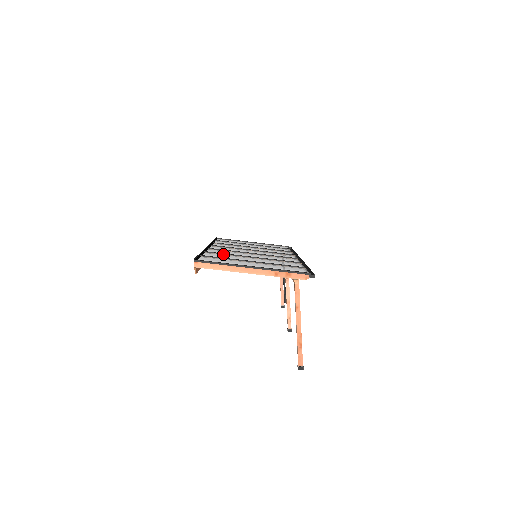
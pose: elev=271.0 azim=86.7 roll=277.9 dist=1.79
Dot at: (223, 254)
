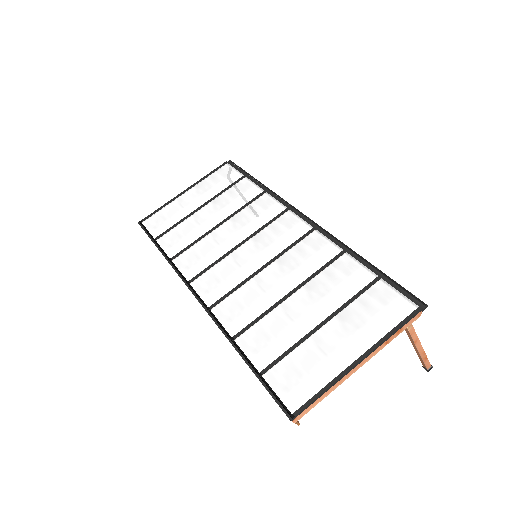
Dot at: (255, 323)
